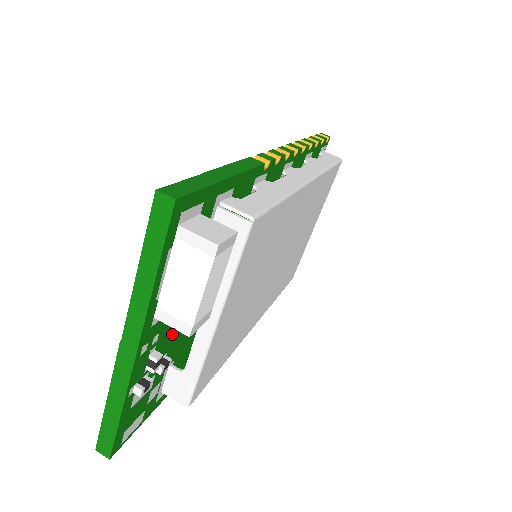
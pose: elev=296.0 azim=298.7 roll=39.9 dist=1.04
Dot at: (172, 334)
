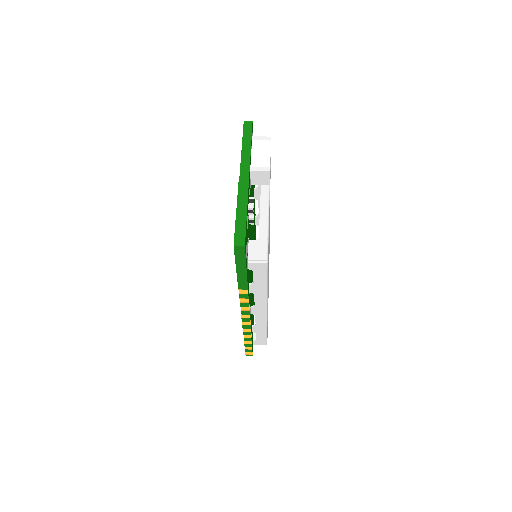
Dot at: occluded
